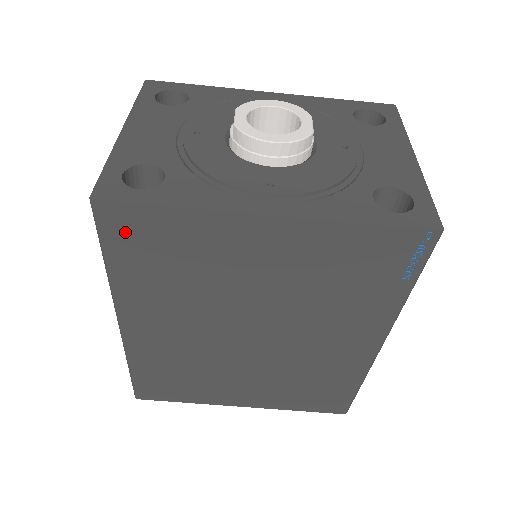
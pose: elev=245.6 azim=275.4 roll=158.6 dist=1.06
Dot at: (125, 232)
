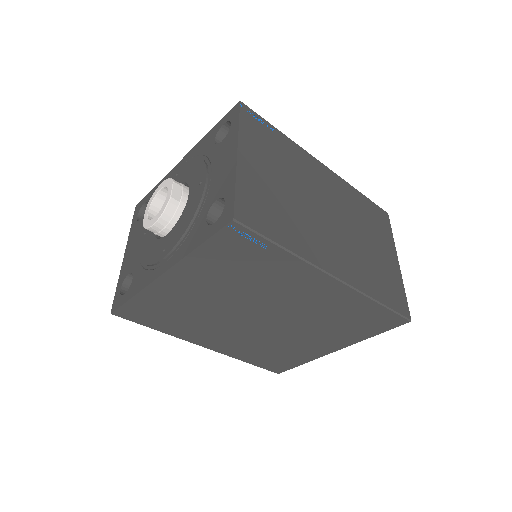
Dot at: (138, 316)
